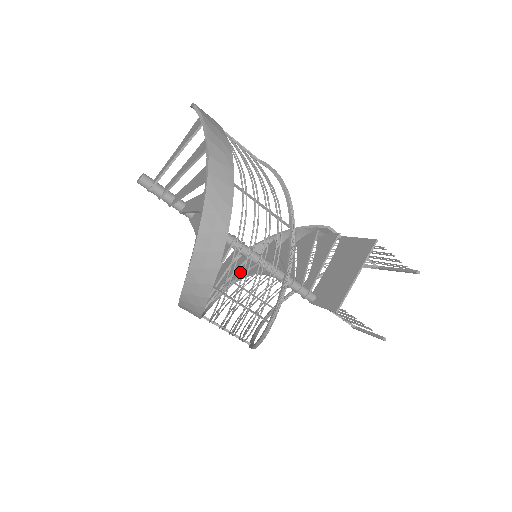
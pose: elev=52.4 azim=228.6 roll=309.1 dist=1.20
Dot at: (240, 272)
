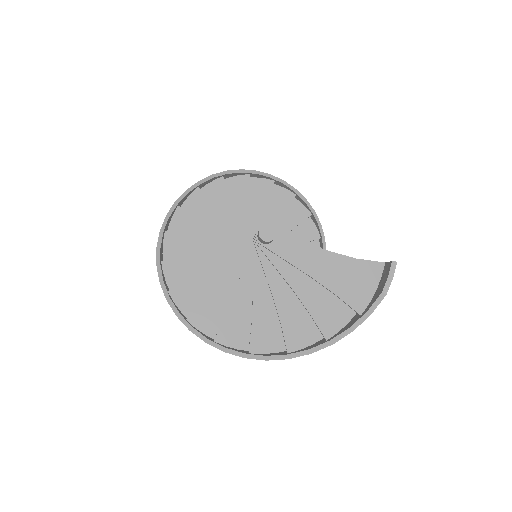
Dot at: occluded
